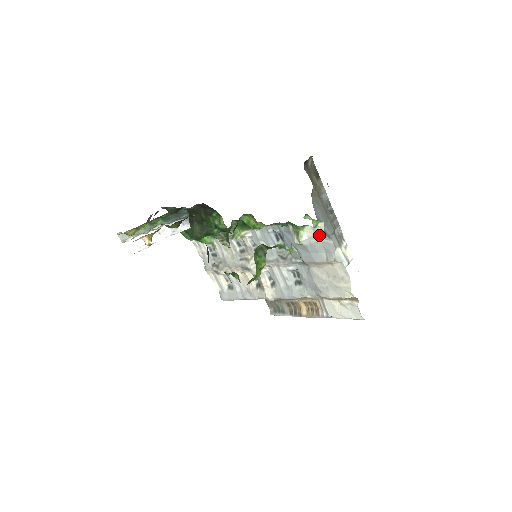
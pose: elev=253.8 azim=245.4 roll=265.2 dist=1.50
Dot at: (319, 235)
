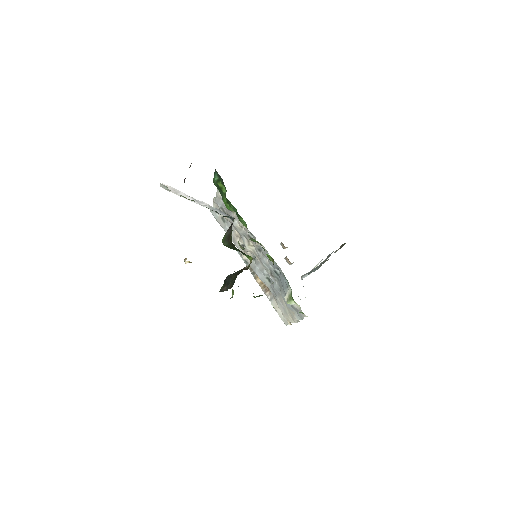
Dot at: occluded
